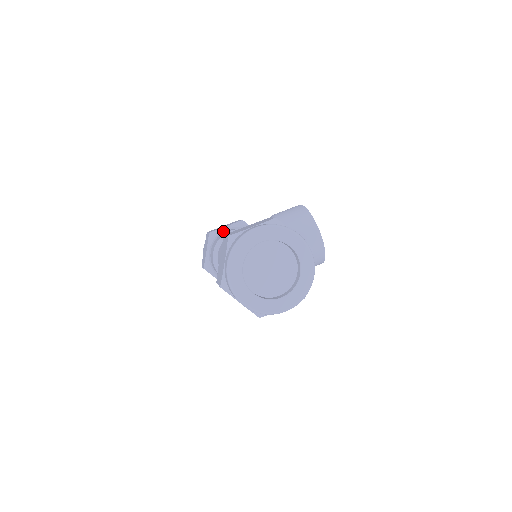
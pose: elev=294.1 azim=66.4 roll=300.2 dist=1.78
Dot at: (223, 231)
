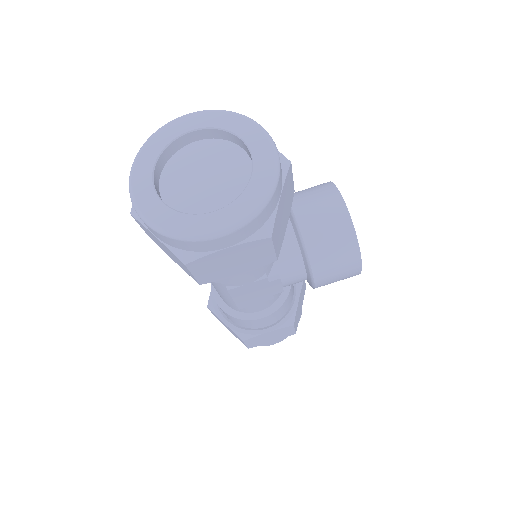
Dot at: occluded
